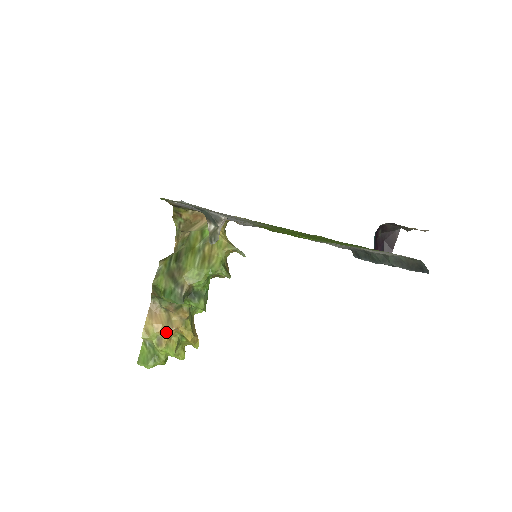
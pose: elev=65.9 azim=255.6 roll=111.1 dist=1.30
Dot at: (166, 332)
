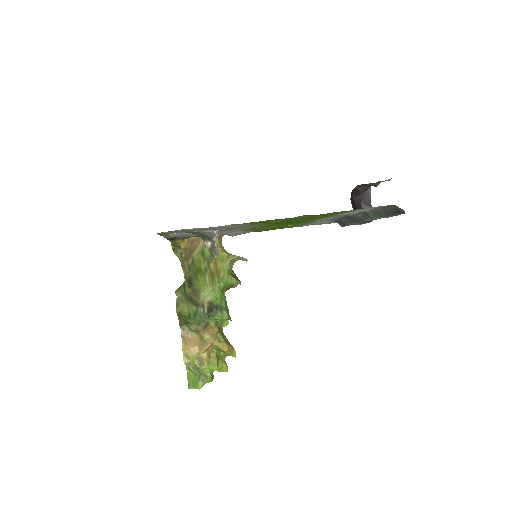
Dot at: (203, 351)
